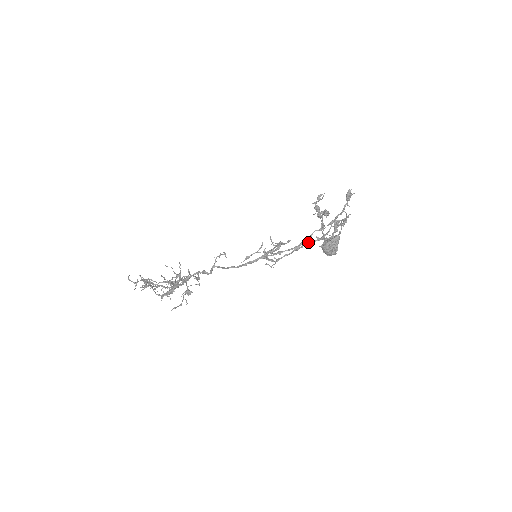
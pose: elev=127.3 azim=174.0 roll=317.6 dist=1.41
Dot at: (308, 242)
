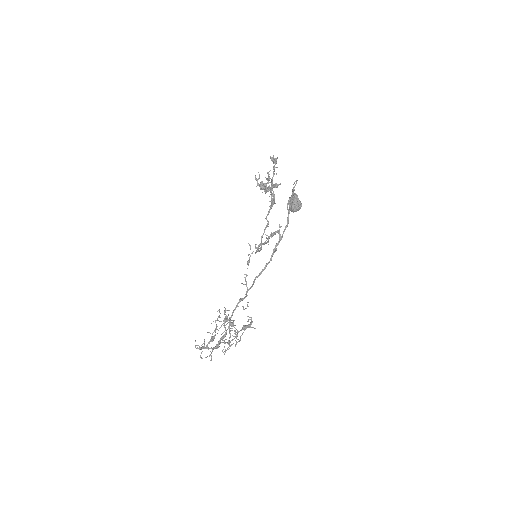
Dot at: (267, 214)
